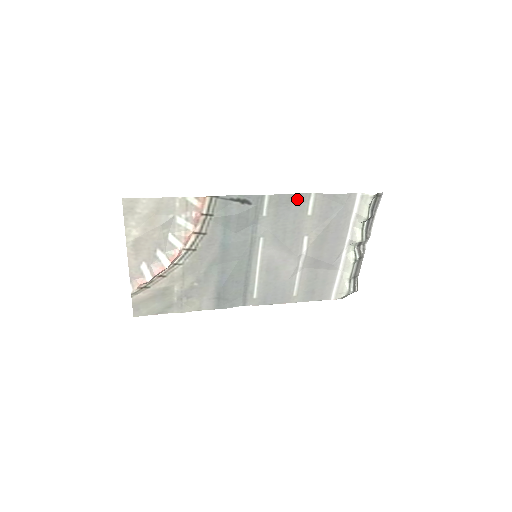
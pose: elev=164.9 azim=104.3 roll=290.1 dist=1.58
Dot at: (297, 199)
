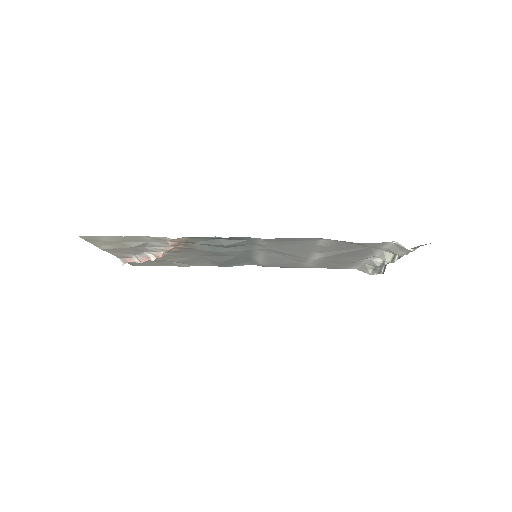
Dot at: (304, 239)
